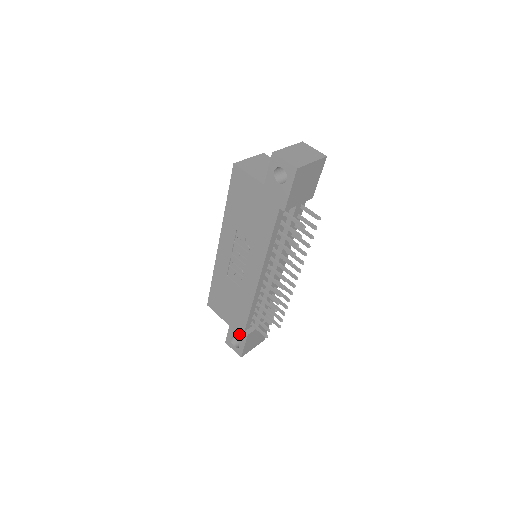
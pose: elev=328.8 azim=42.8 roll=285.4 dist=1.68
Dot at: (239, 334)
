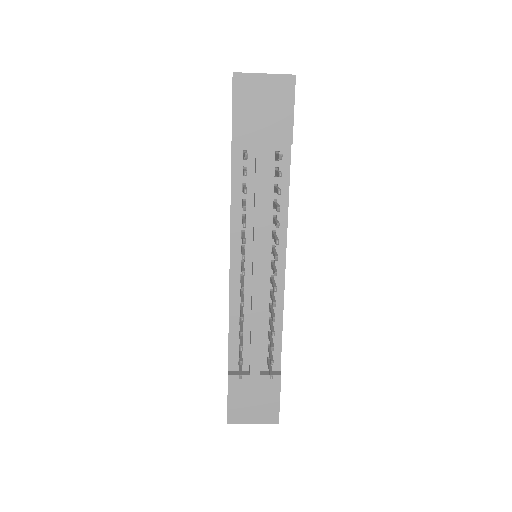
Dot at: occluded
